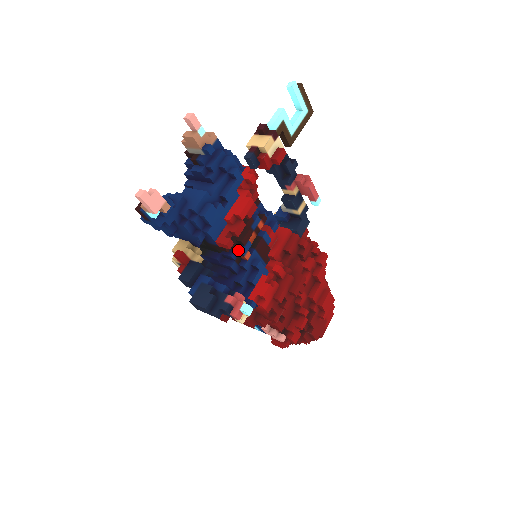
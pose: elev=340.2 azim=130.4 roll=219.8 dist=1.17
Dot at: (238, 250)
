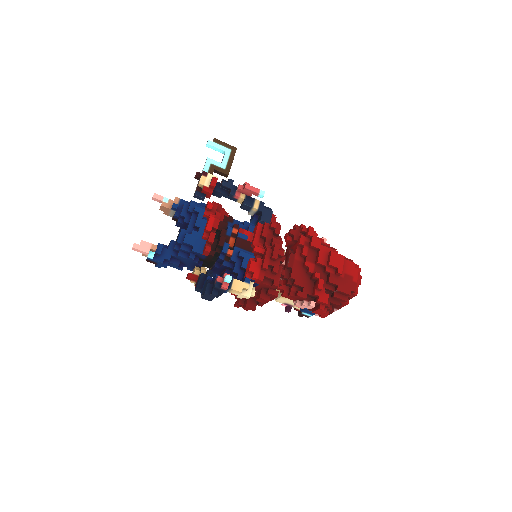
Dot at: (221, 252)
